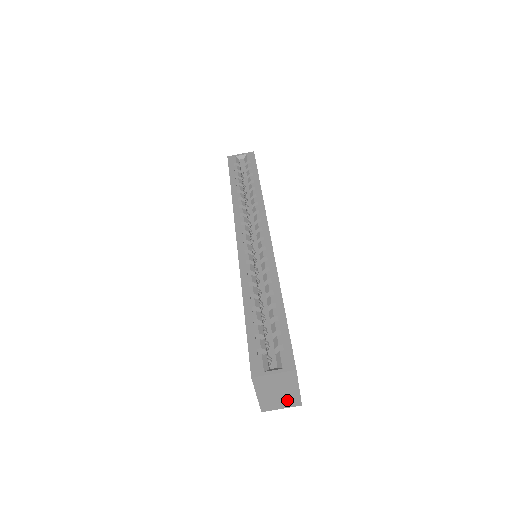
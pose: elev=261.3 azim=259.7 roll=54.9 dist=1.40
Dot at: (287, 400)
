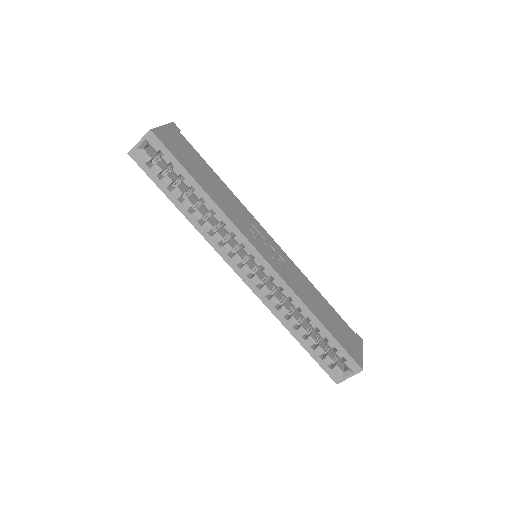
Dot at: occluded
